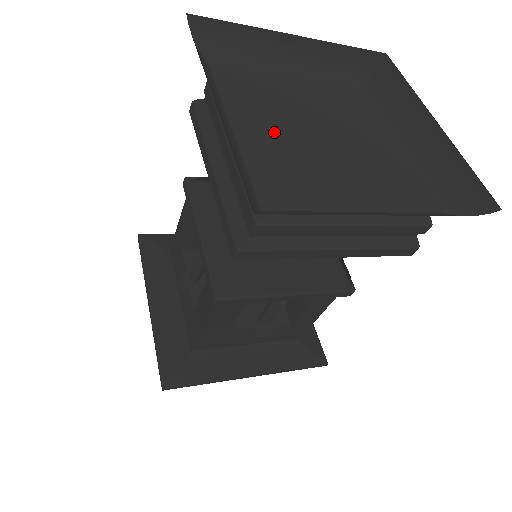
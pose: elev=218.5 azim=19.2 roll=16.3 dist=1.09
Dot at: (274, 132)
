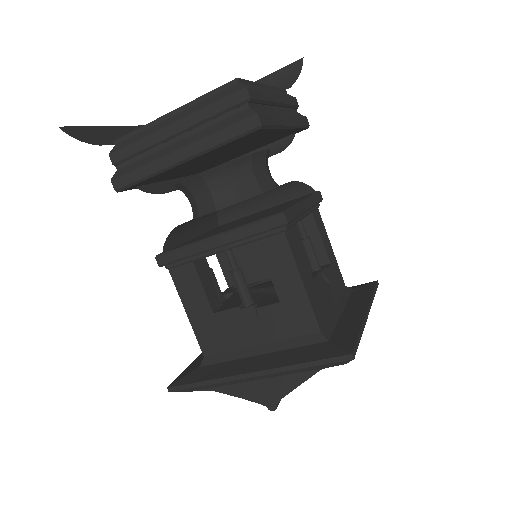
Dot at: occluded
